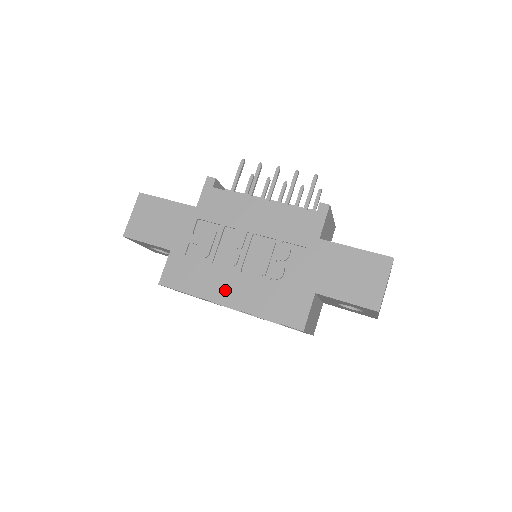
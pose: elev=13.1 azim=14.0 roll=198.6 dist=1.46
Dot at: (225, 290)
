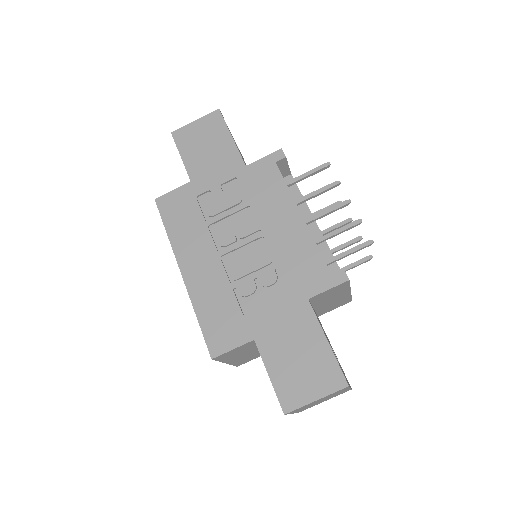
Dot at: (194, 258)
